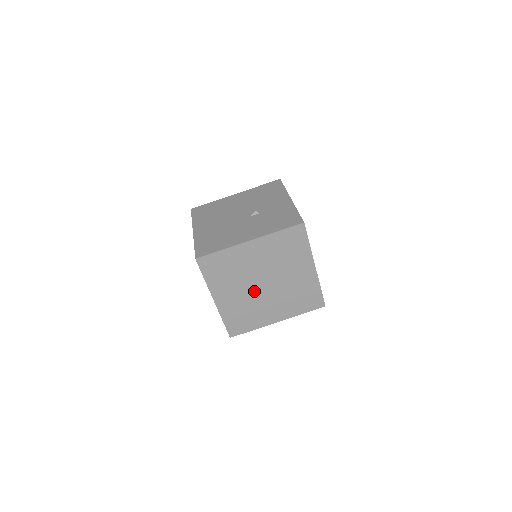
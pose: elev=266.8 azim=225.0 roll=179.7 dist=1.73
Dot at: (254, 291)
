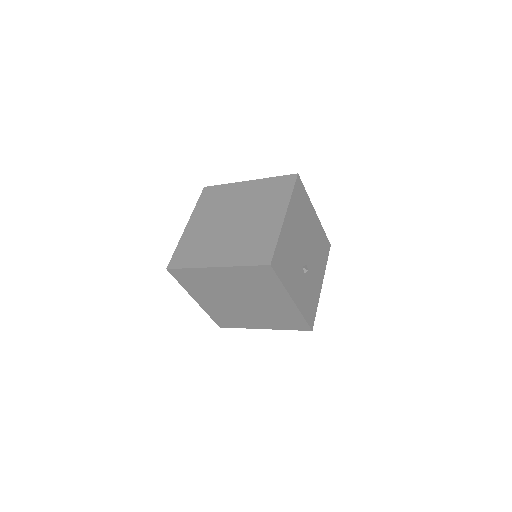
Dot at: (233, 231)
